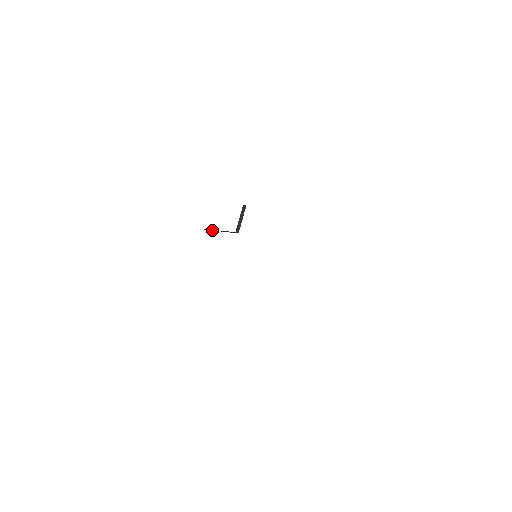
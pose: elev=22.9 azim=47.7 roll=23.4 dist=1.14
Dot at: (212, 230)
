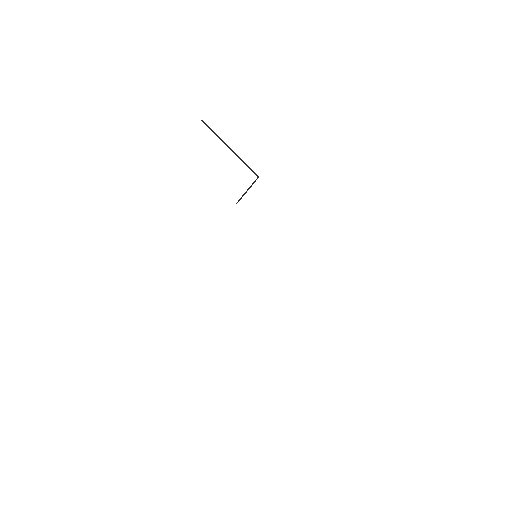
Dot at: occluded
